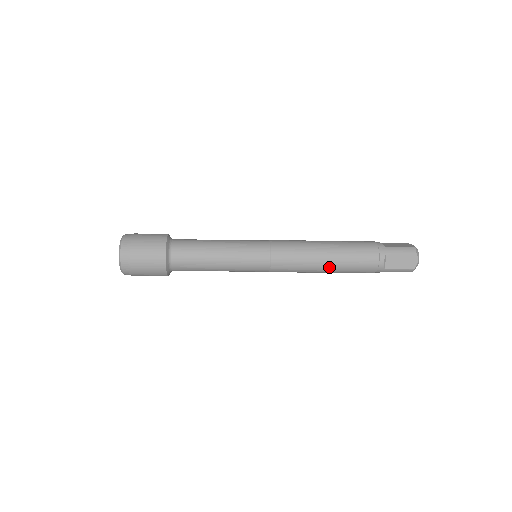
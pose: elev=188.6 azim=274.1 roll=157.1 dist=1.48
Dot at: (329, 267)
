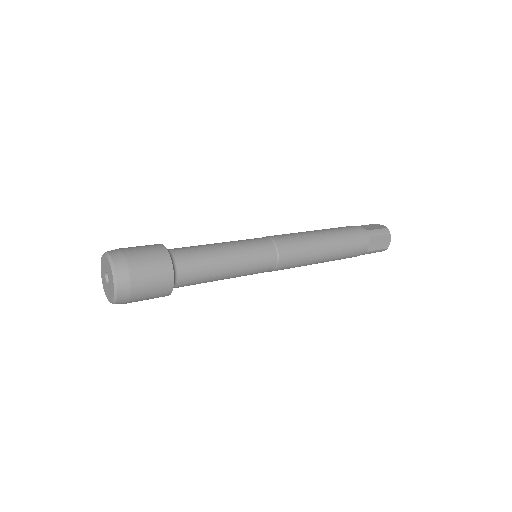
Dot at: (326, 258)
